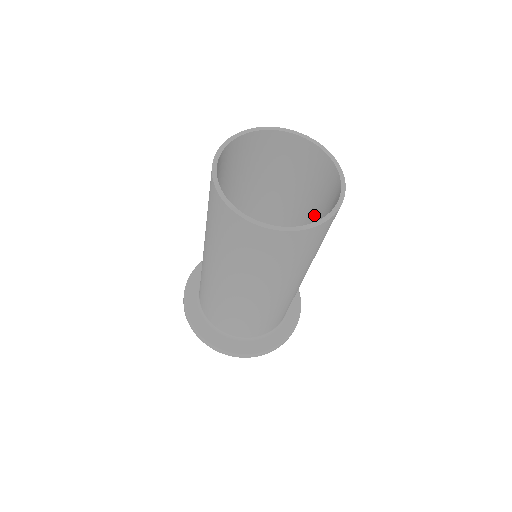
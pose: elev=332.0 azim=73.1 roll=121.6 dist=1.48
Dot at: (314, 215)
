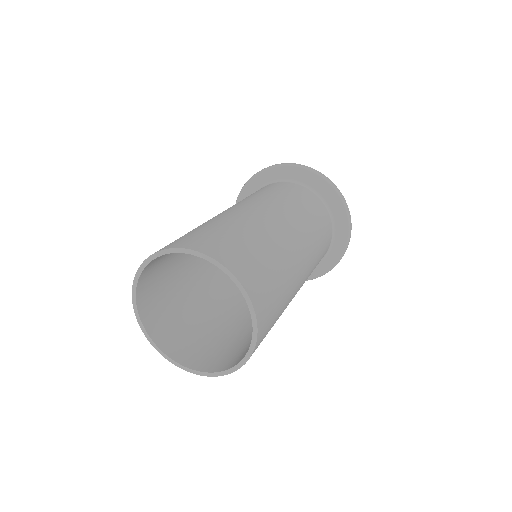
Dot at: occluded
